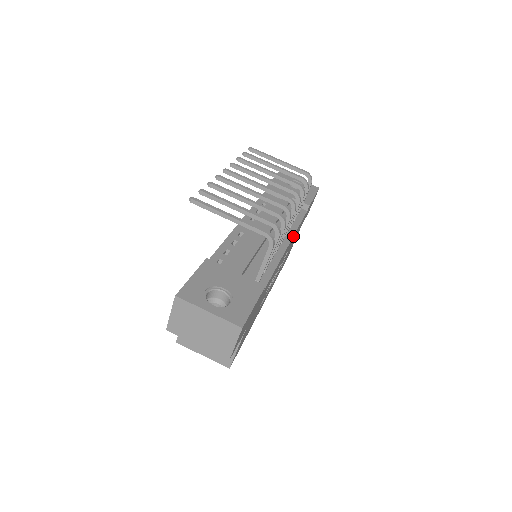
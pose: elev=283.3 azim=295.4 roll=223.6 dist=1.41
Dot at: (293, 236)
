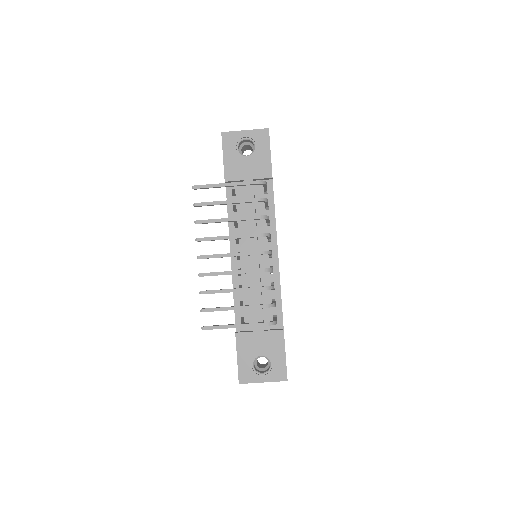
Dot at: (276, 236)
